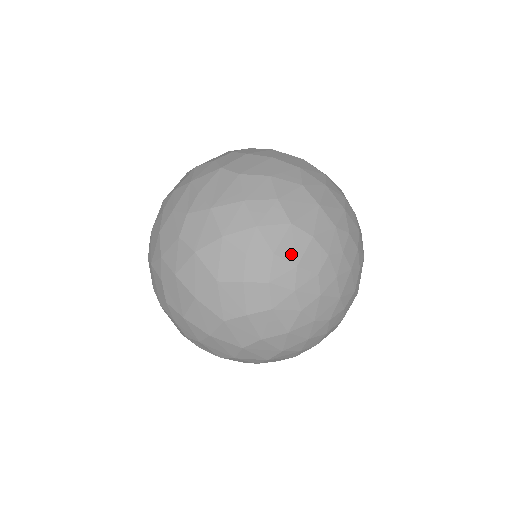
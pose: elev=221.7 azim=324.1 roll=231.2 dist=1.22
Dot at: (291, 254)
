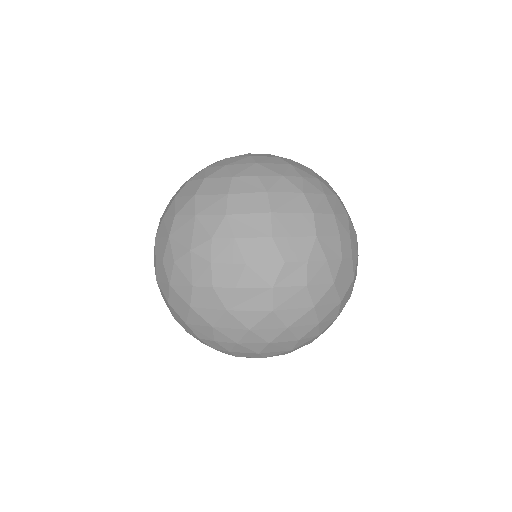
Dot at: (240, 355)
